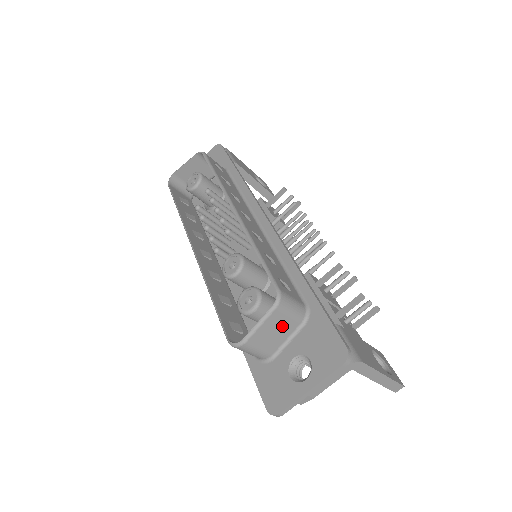
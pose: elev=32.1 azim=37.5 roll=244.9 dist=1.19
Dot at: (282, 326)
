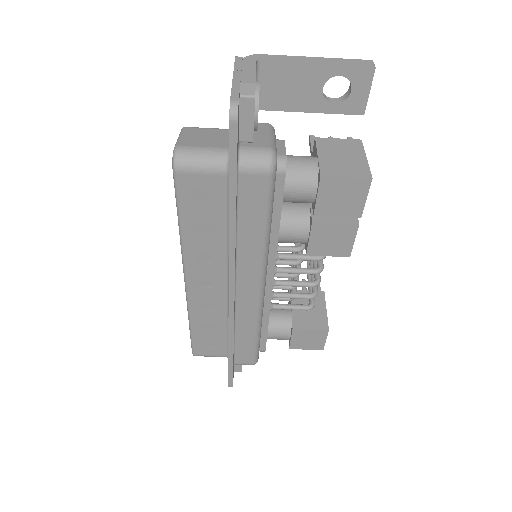
Dot at: (209, 134)
